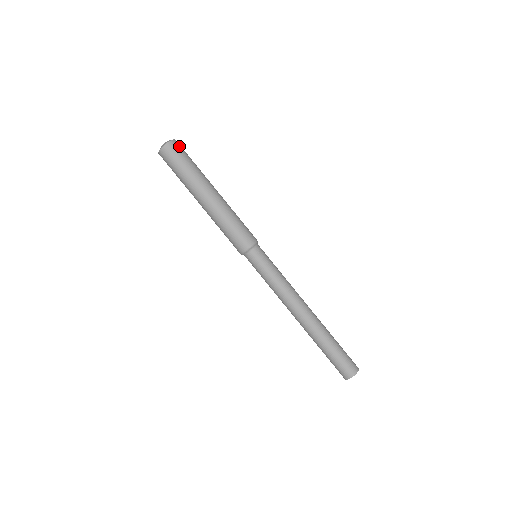
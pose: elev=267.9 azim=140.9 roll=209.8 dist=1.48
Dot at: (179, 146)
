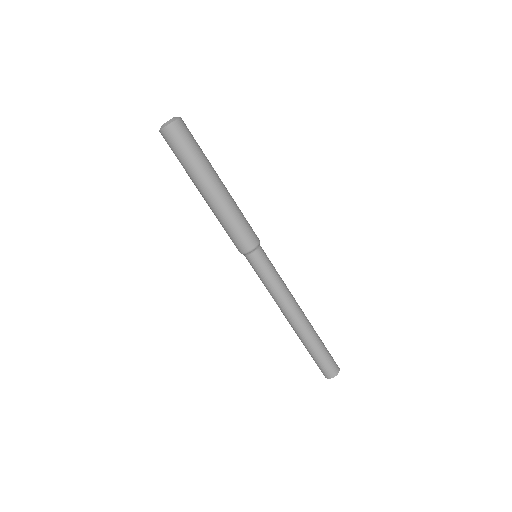
Dot at: (175, 133)
